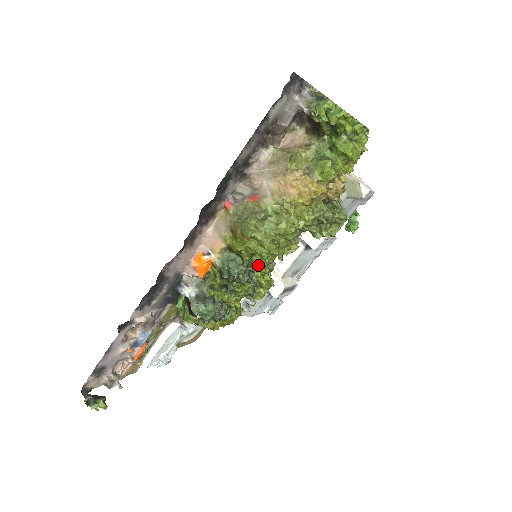
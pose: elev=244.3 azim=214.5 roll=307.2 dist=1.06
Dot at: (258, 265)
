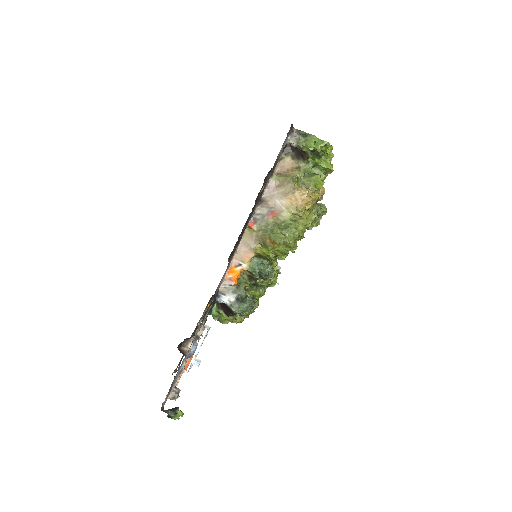
Dot at: occluded
